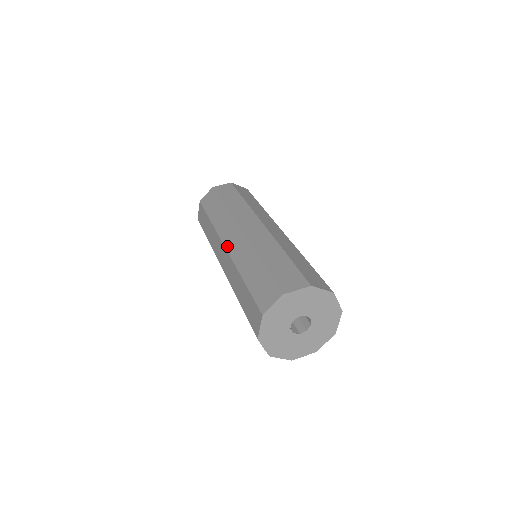
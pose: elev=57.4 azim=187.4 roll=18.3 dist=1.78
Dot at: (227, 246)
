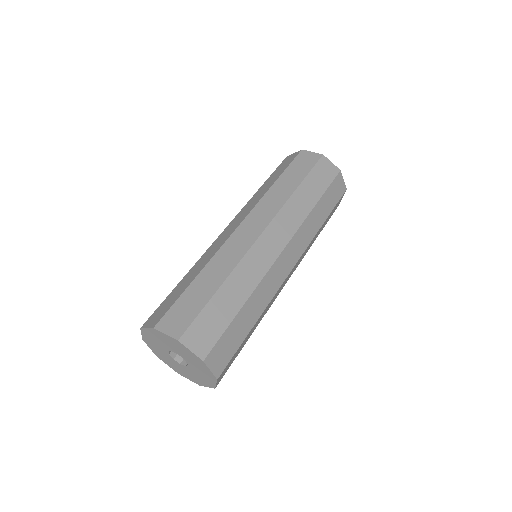
Dot at: (239, 229)
